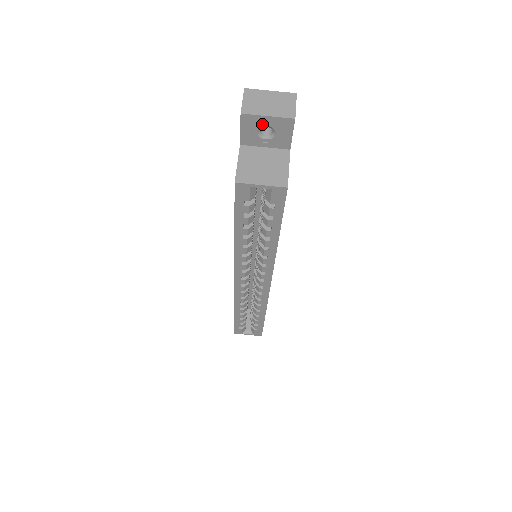
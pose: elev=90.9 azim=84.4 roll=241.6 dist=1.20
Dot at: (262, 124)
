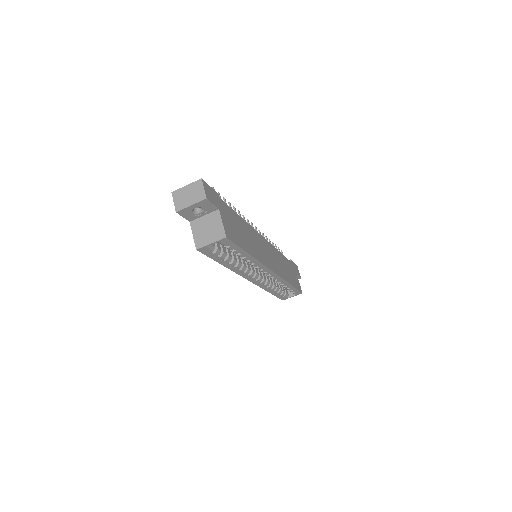
Dot at: (192, 209)
